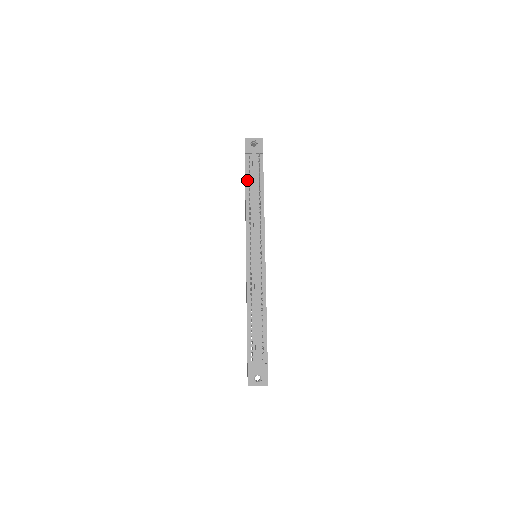
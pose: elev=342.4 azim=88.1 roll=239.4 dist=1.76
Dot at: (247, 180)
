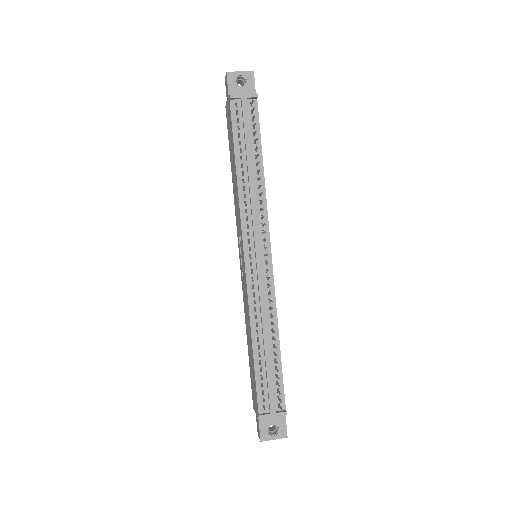
Dot at: (236, 143)
